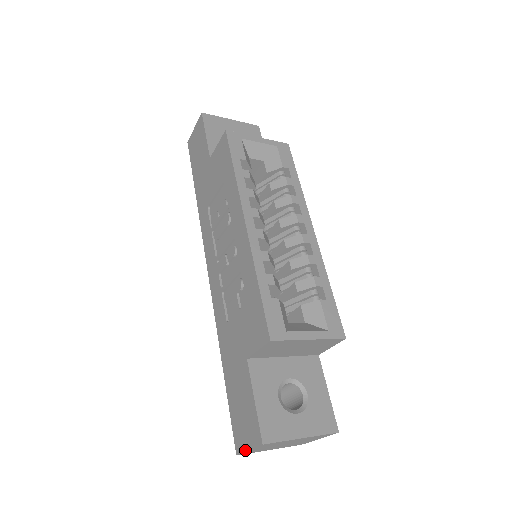
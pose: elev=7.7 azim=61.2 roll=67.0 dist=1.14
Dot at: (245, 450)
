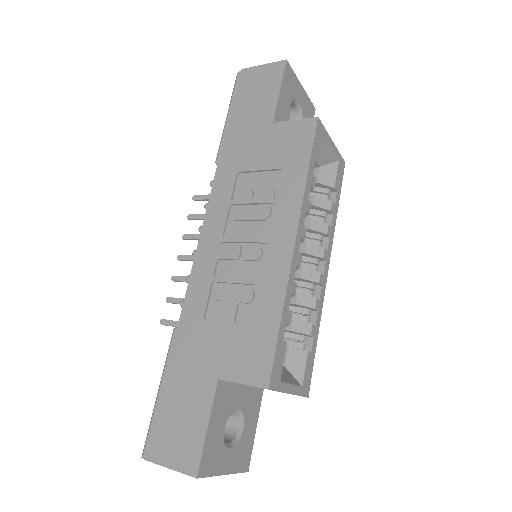
Dot at: (163, 465)
